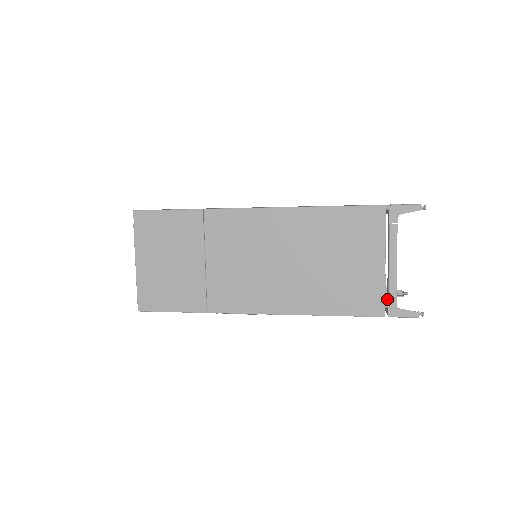
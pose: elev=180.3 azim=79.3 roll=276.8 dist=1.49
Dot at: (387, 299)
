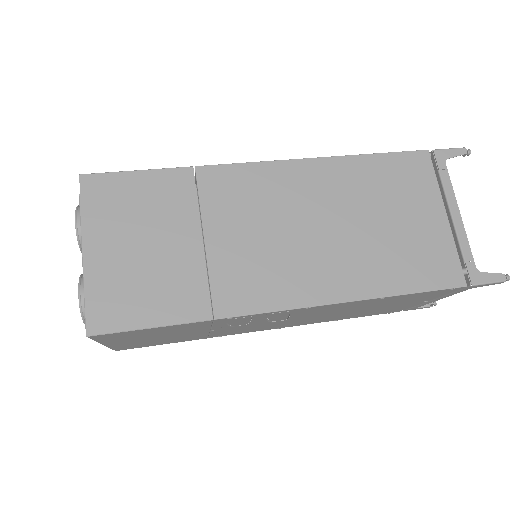
Dot at: occluded
